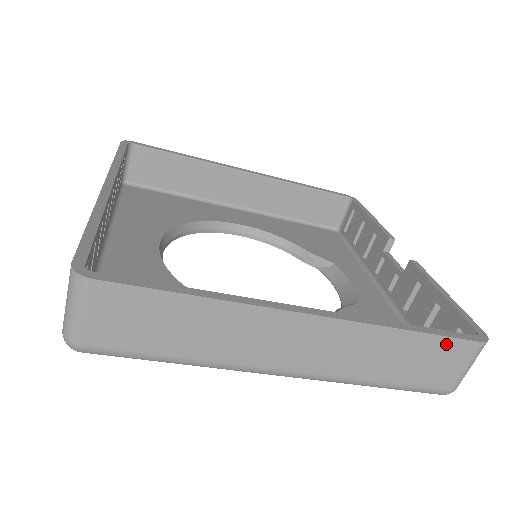
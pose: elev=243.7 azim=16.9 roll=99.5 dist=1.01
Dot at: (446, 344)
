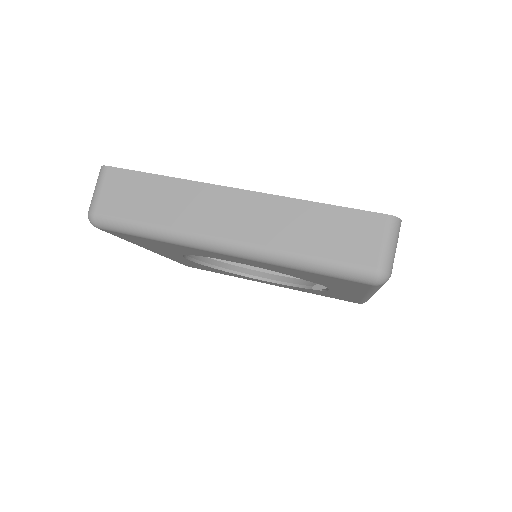
Dot at: (354, 216)
